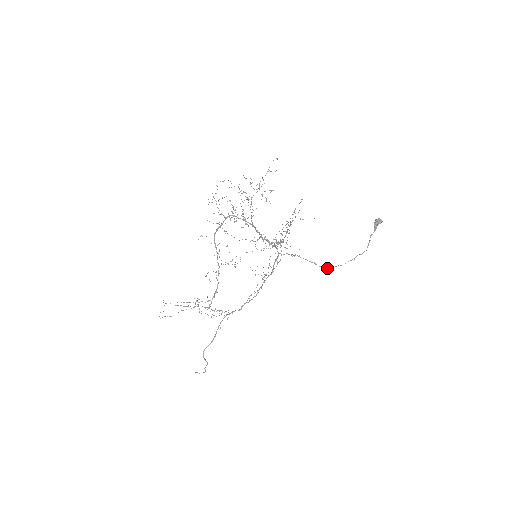
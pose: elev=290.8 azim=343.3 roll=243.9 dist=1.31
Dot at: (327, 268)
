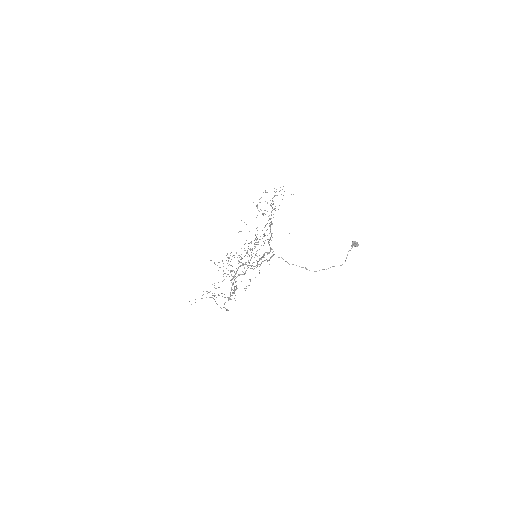
Dot at: (315, 271)
